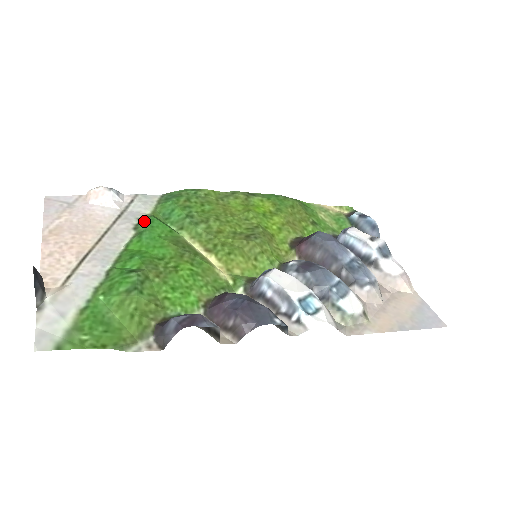
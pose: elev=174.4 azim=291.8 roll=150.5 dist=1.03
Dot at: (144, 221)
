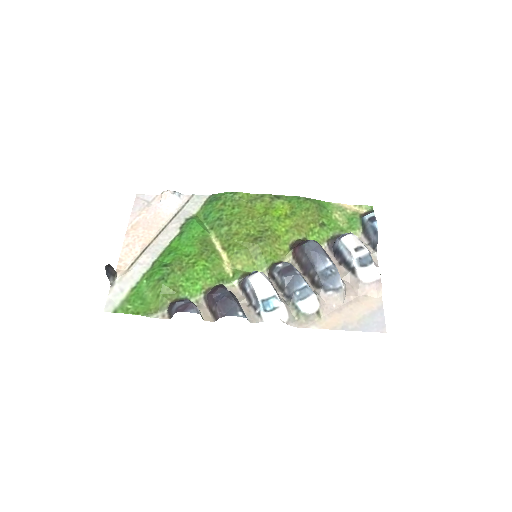
Dot at: (187, 222)
